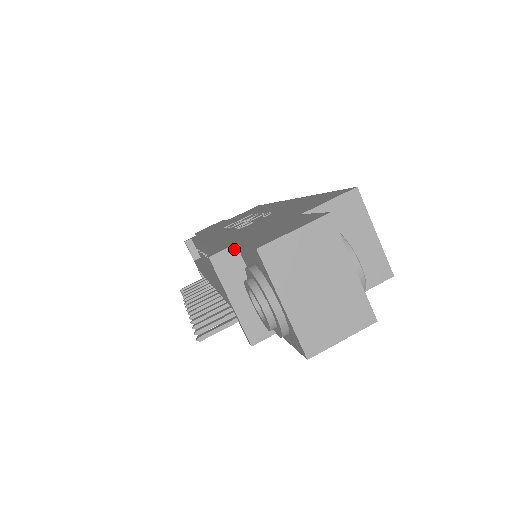
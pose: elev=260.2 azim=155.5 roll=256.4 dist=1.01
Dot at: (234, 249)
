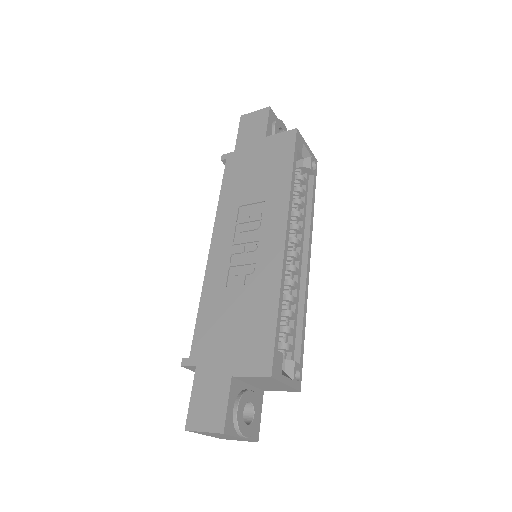
Dot at: (195, 367)
